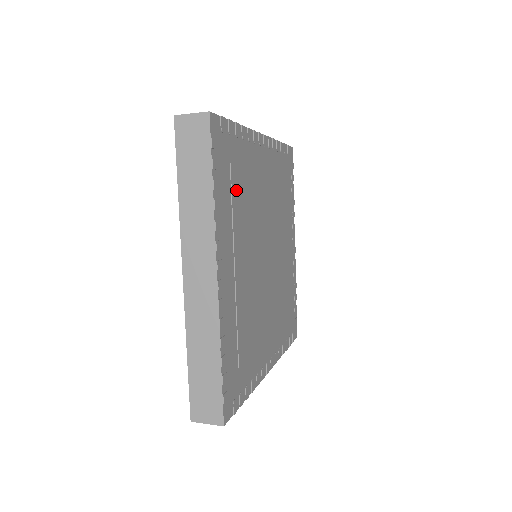
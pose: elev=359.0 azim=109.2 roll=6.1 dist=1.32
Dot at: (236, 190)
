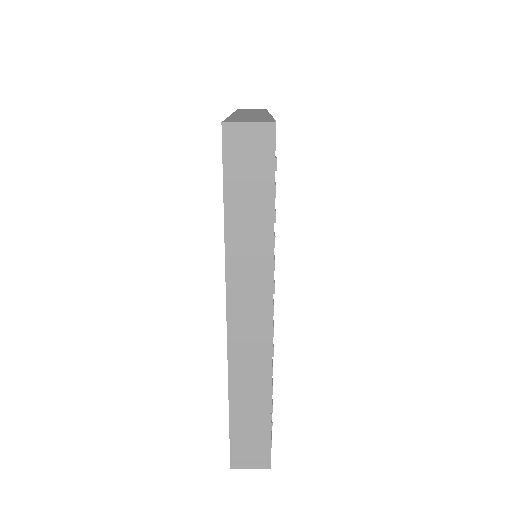
Dot at: occluded
